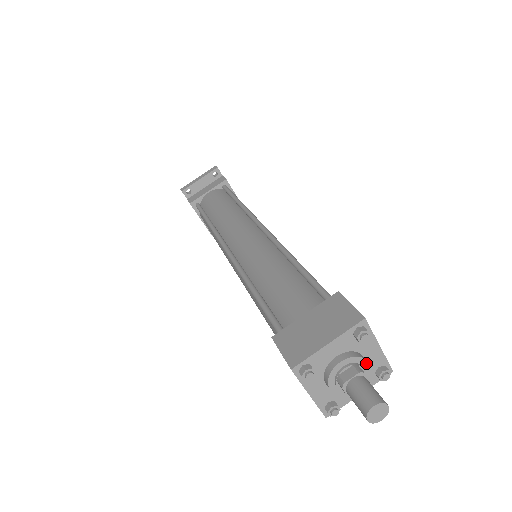
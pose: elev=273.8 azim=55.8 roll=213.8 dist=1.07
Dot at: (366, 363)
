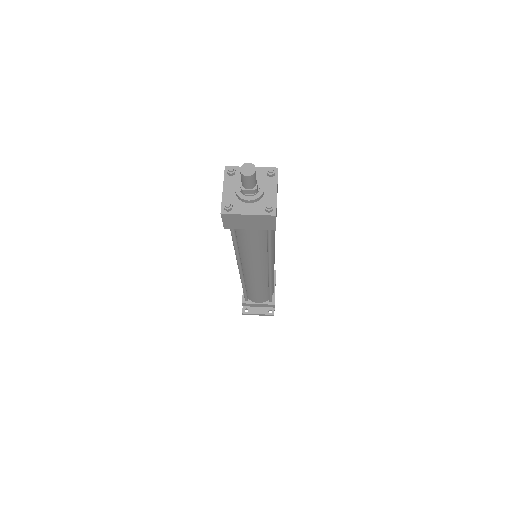
Dot at: (263, 187)
